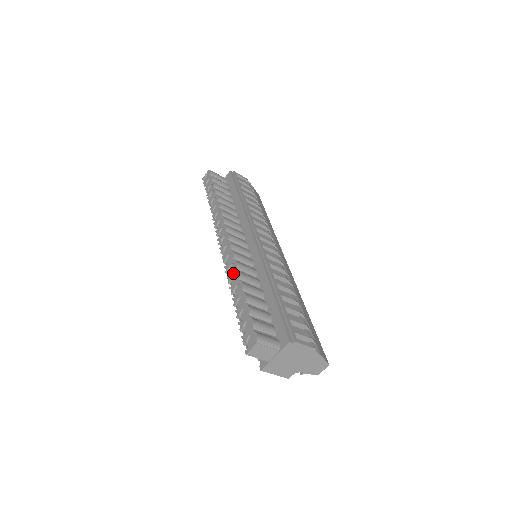
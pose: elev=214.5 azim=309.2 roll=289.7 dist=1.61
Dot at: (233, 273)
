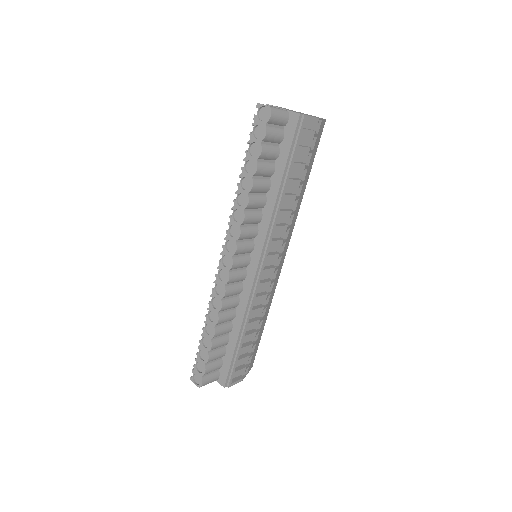
Dot at: (214, 311)
